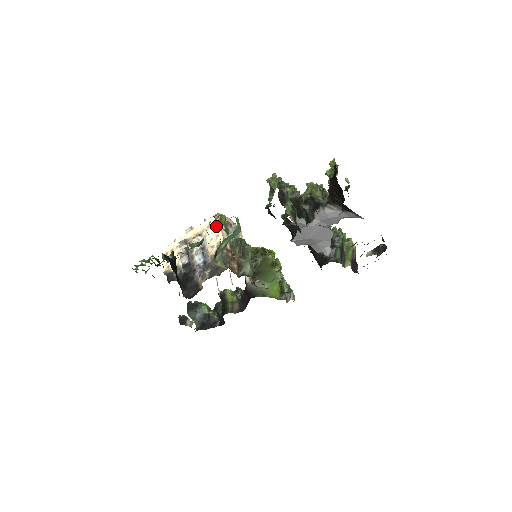
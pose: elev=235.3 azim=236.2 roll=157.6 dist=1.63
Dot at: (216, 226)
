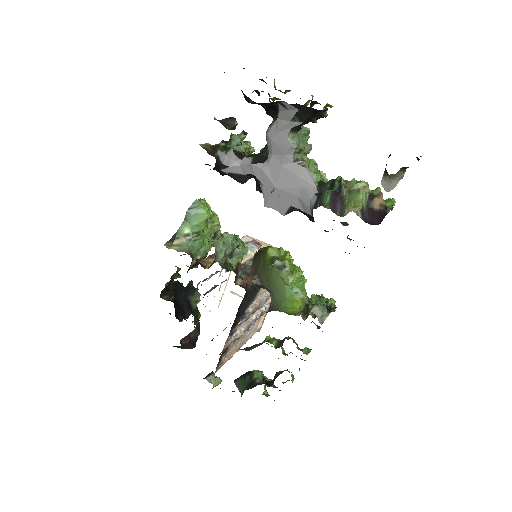
Dot at: occluded
